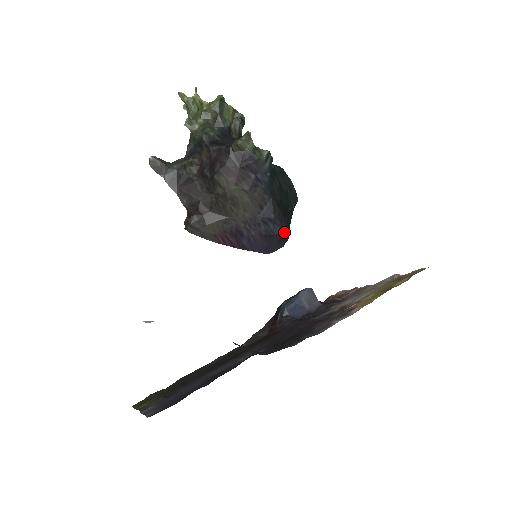
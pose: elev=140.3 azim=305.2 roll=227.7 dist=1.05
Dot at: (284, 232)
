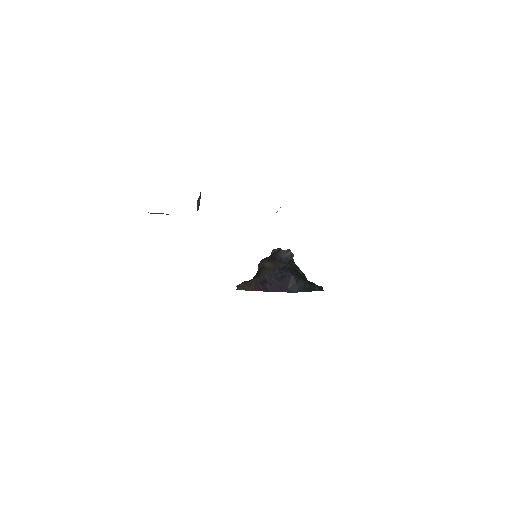
Dot at: (293, 275)
